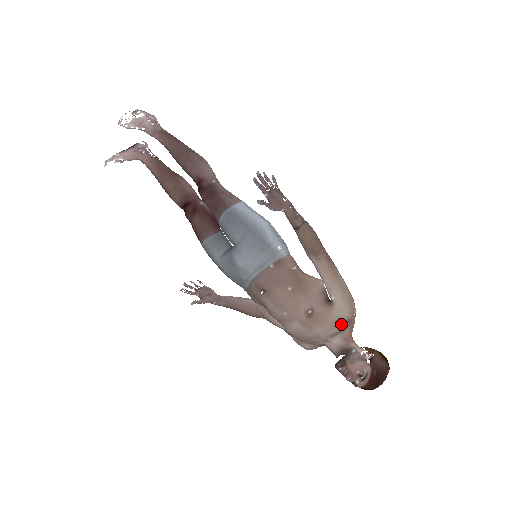
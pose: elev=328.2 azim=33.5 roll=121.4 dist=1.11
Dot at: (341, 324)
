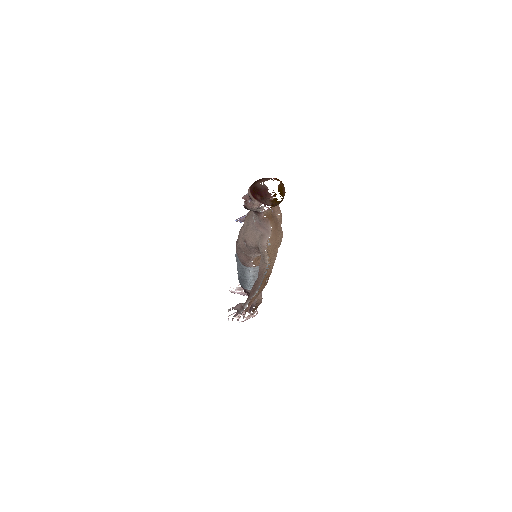
Dot at: (260, 204)
